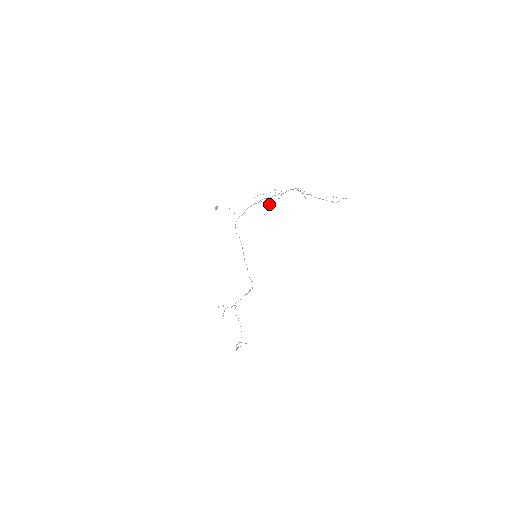
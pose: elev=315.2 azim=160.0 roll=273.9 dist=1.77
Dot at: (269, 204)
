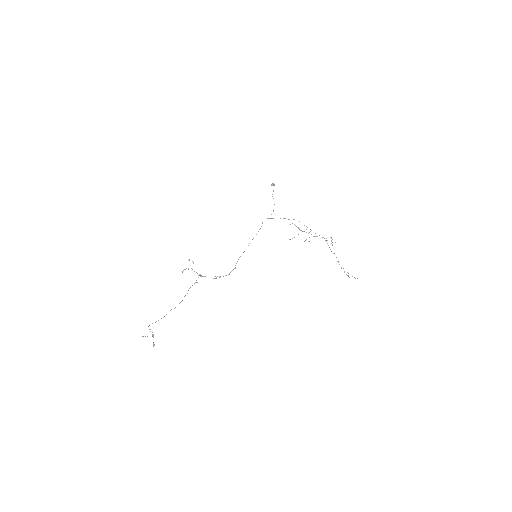
Dot at: occluded
